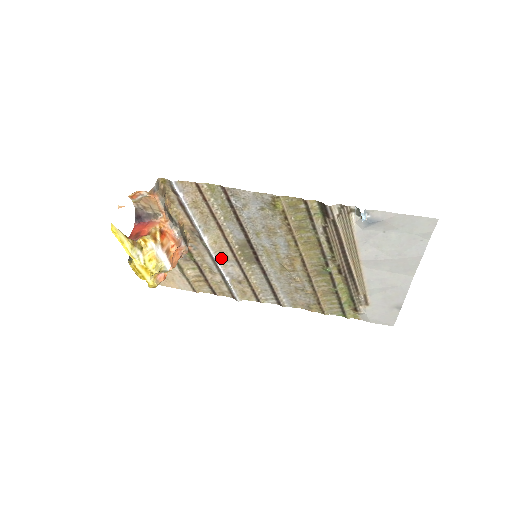
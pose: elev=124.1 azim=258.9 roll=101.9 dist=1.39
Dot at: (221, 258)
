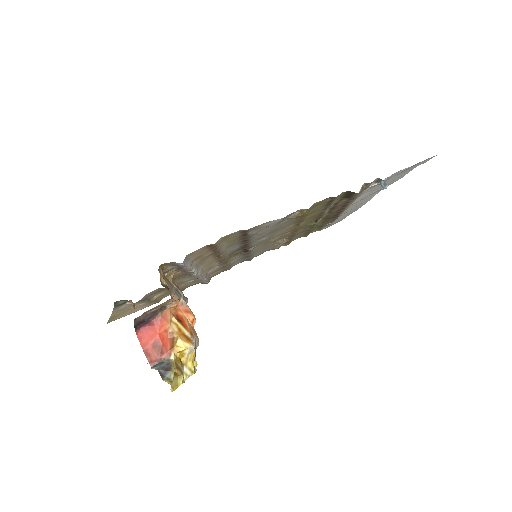
Dot at: (205, 271)
